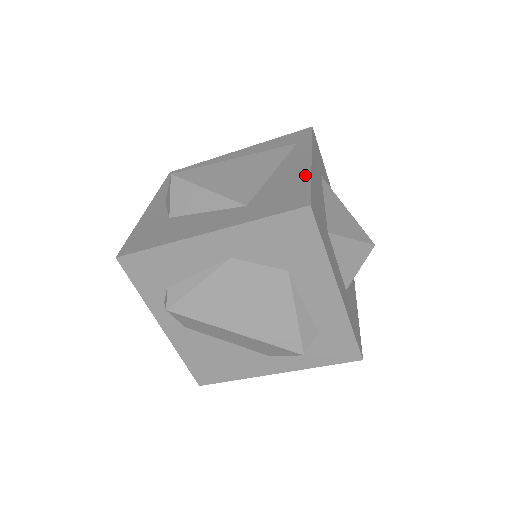
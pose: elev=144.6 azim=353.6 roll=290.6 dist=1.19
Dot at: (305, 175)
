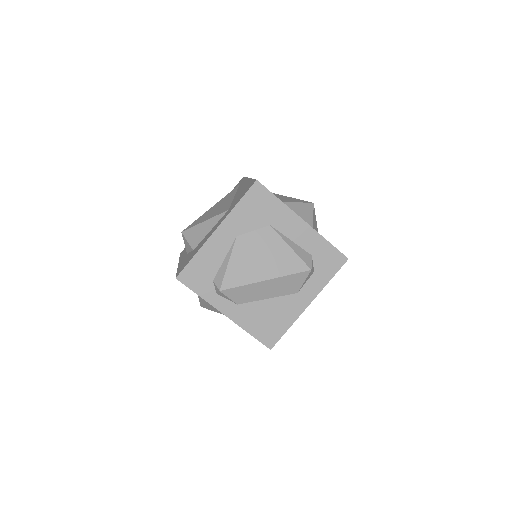
Dot at: (249, 181)
